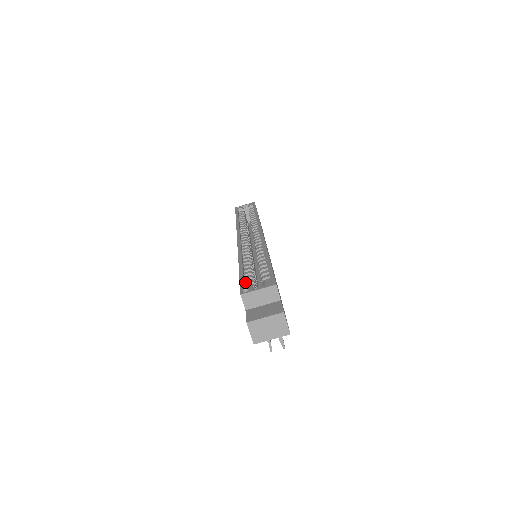
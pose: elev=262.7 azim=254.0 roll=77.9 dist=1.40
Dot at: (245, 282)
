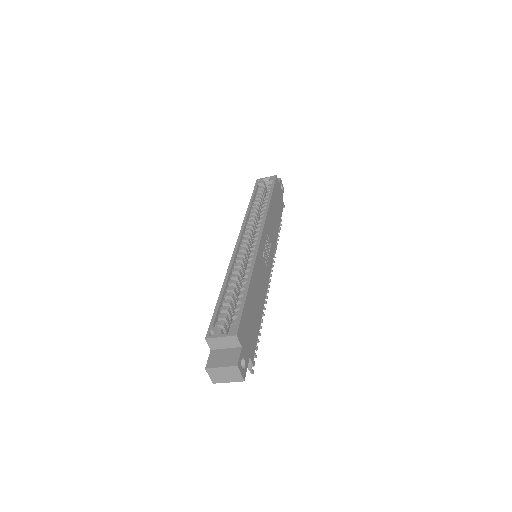
Dot at: (218, 317)
